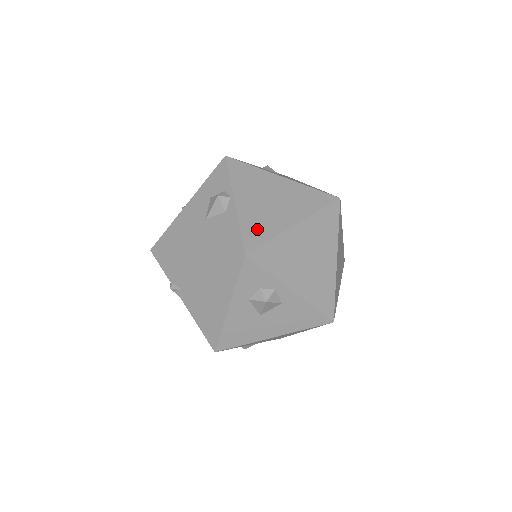
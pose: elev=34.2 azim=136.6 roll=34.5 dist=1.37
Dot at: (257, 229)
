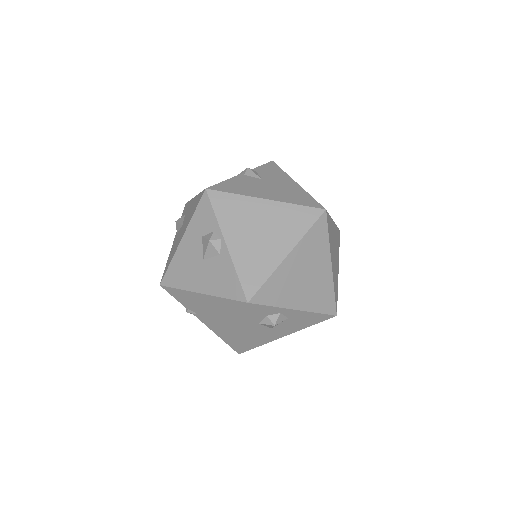
Dot at: (253, 271)
